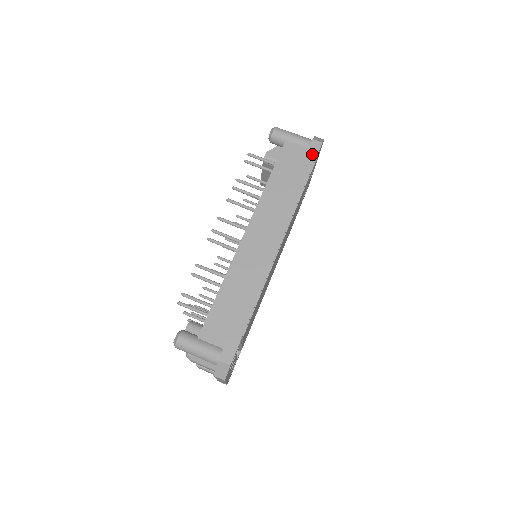
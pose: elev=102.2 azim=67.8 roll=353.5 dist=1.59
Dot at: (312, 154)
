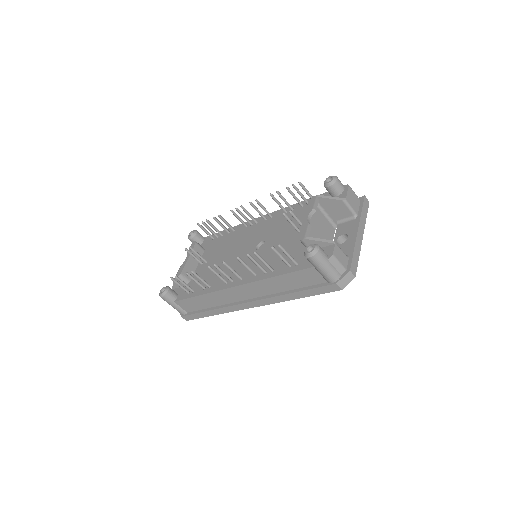
Dot at: (325, 290)
